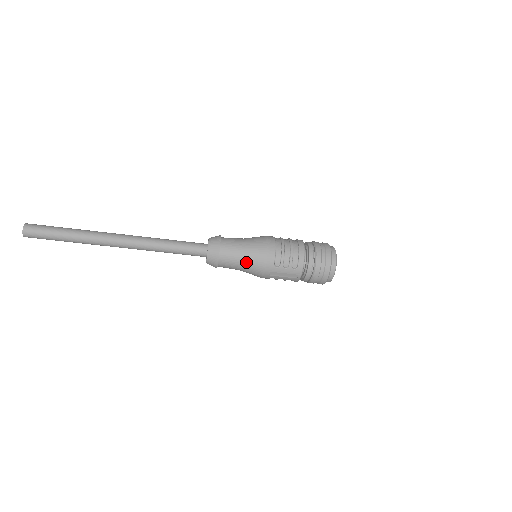
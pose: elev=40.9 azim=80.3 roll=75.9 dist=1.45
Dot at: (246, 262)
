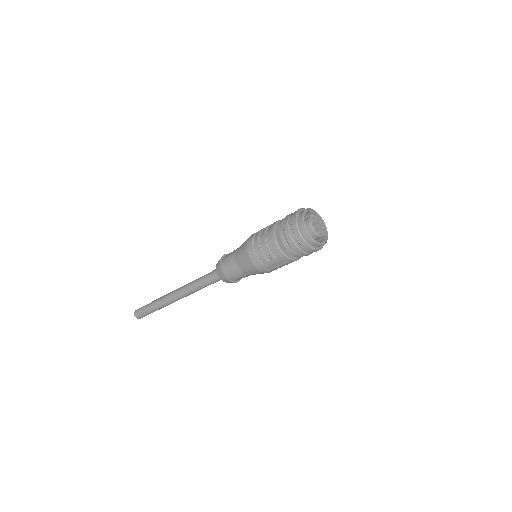
Dot at: (244, 271)
